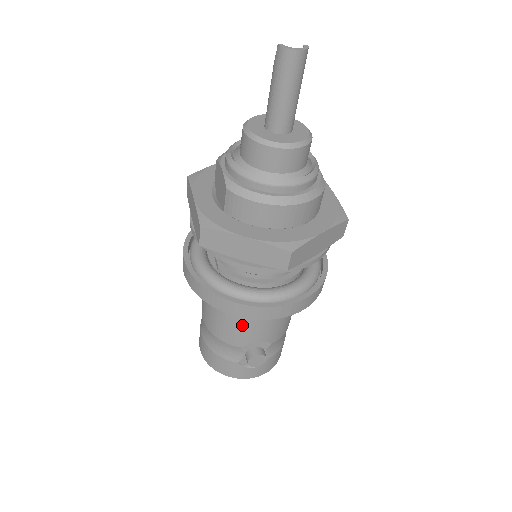
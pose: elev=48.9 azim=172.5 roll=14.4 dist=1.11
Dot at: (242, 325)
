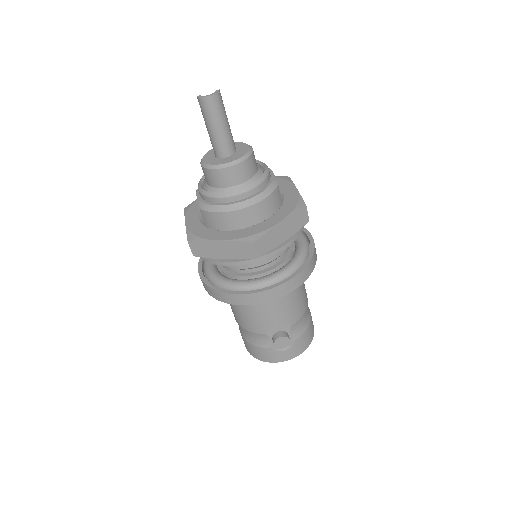
Dot at: (257, 314)
